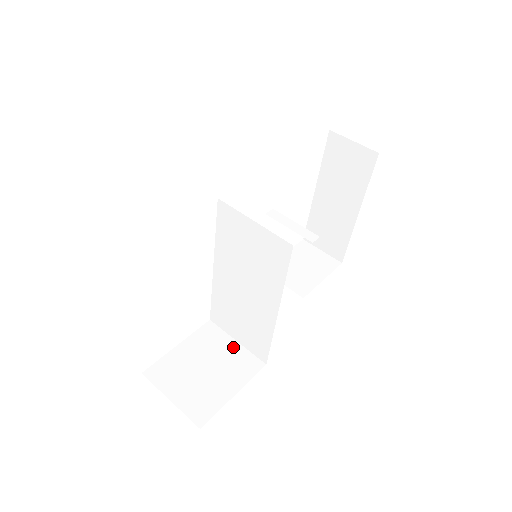
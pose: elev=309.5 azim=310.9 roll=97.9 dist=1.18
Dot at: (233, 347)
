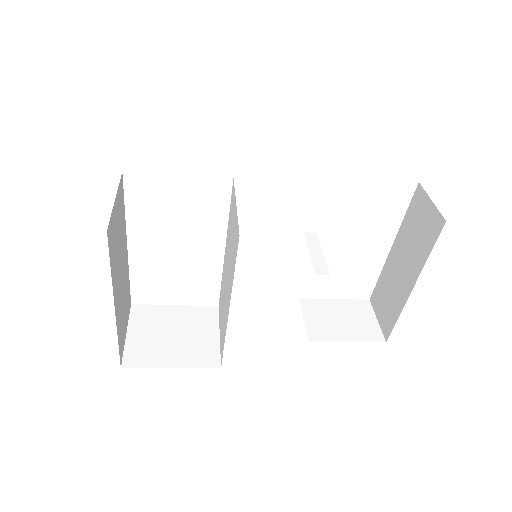
Dot at: (212, 336)
